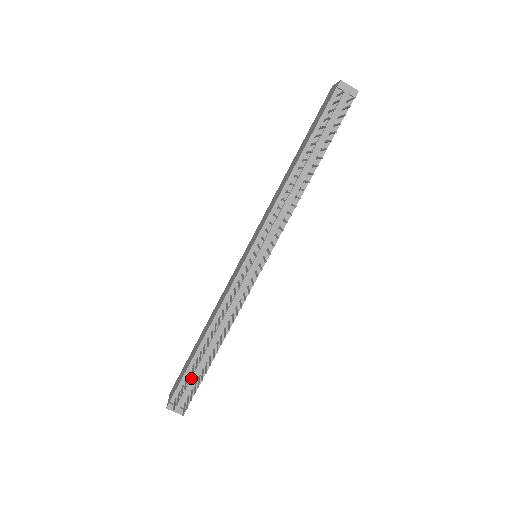
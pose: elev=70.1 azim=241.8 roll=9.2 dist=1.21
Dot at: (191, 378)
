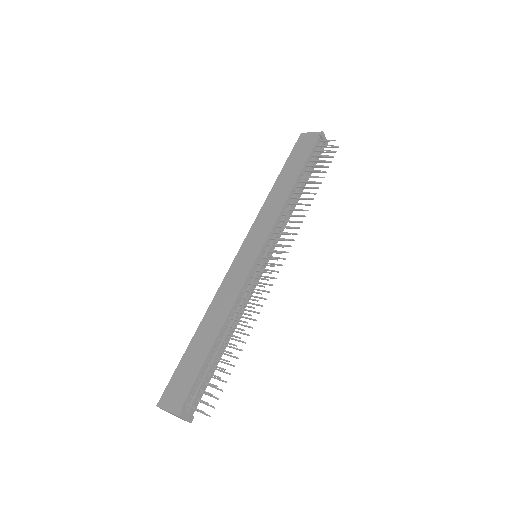
Dot at: (205, 377)
